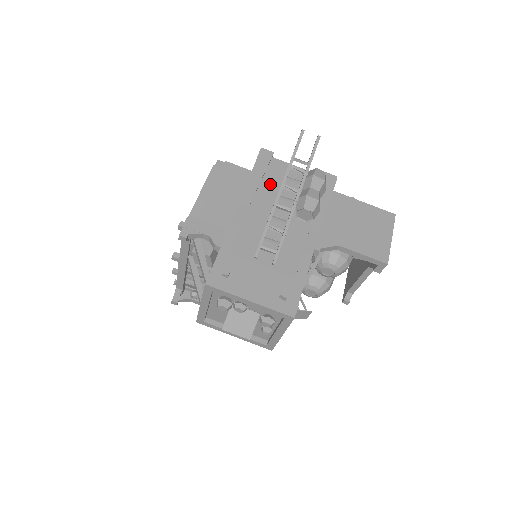
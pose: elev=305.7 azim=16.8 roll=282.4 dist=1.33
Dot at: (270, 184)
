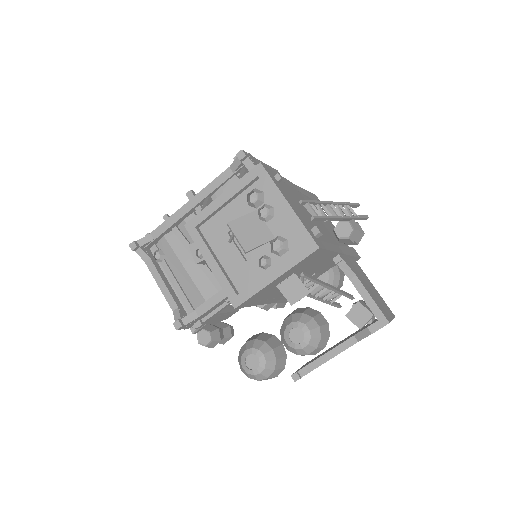
Dot at: occluded
